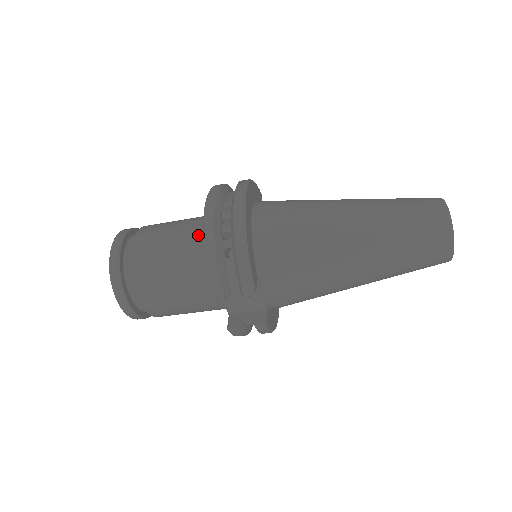
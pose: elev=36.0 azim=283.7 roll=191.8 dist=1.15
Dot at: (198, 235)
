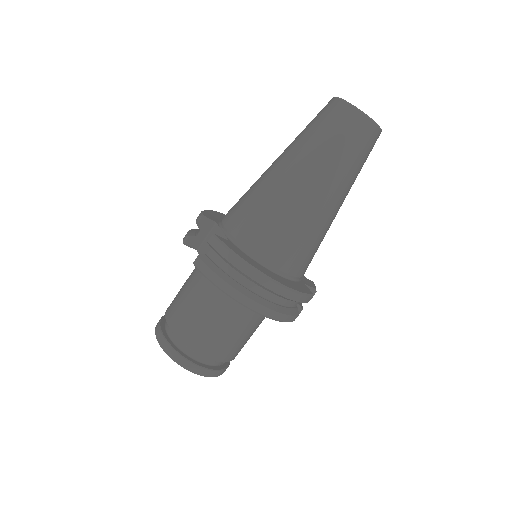
Dot at: occluded
